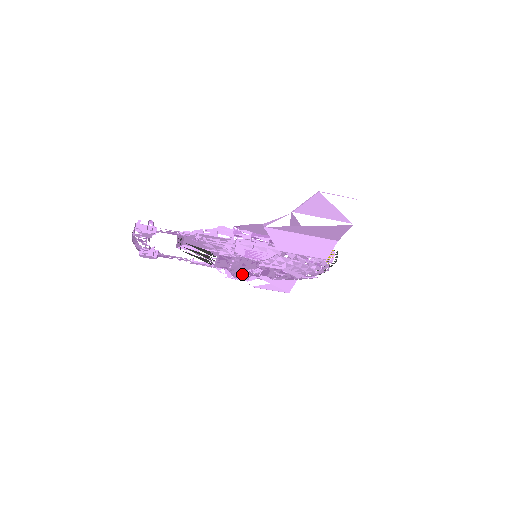
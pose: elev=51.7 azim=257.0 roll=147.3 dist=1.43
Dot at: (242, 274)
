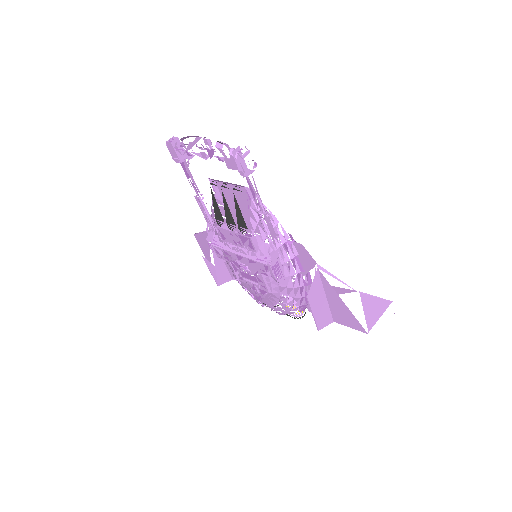
Dot at: occluded
